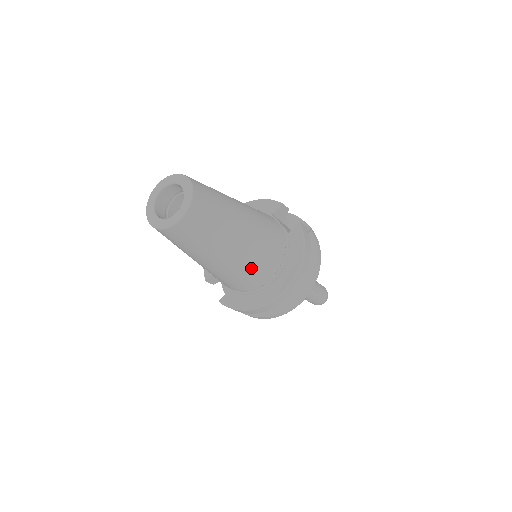
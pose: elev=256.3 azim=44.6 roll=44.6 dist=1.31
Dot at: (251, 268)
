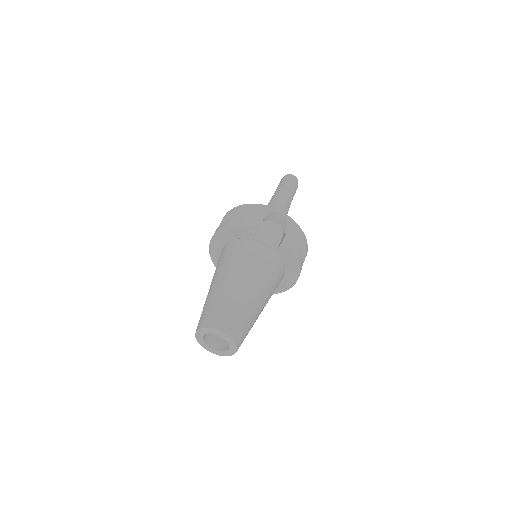
Dot at: occluded
